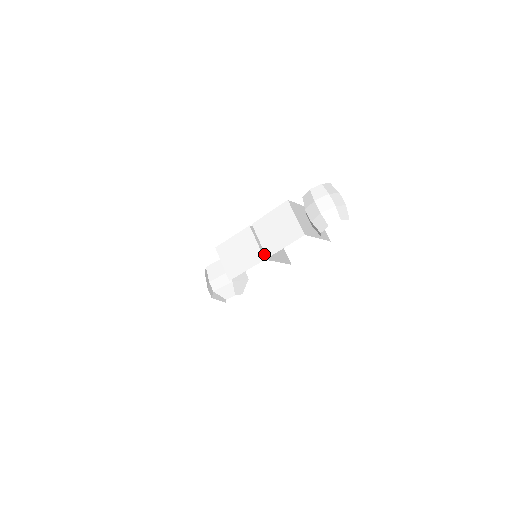
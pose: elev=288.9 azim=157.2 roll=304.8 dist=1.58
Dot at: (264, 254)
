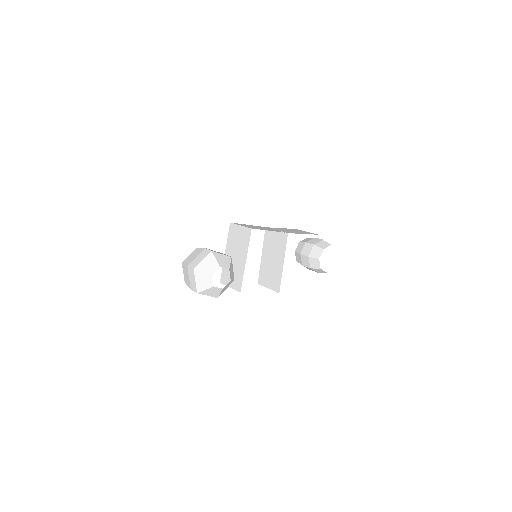
Dot at: (281, 236)
